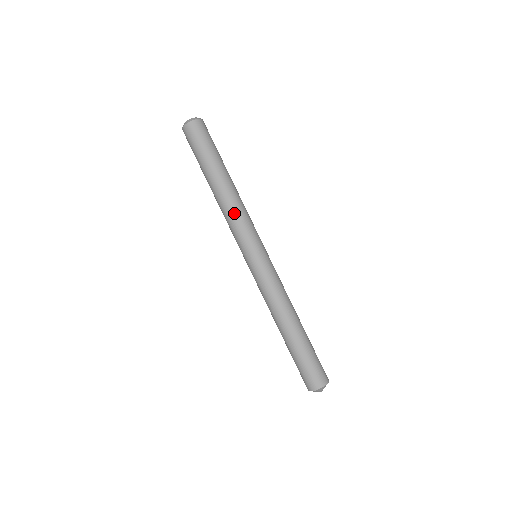
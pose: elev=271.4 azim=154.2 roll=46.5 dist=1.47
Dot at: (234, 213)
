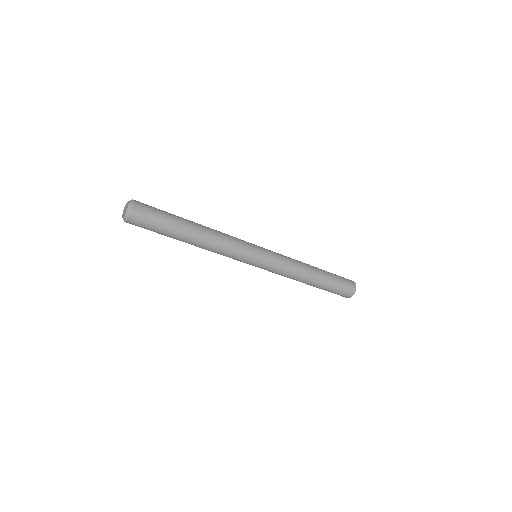
Dot at: occluded
